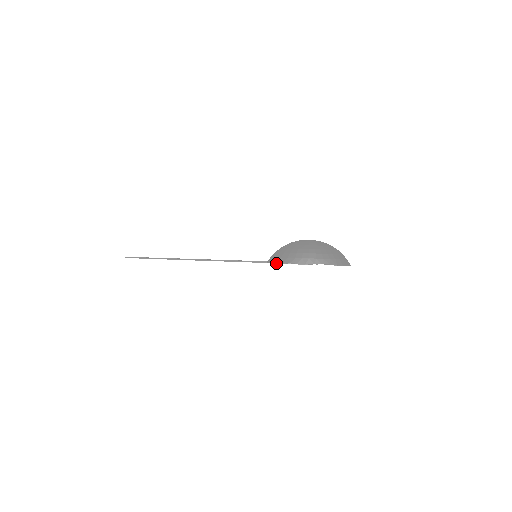
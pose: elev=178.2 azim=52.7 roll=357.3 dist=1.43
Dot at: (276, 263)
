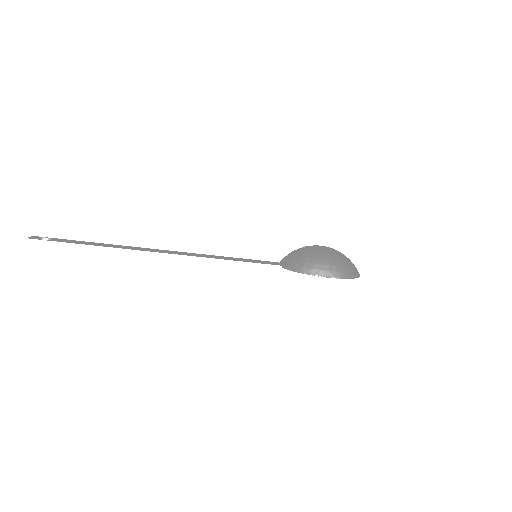
Dot at: occluded
